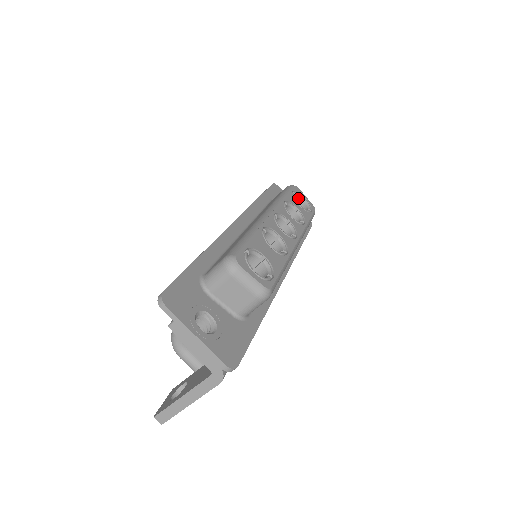
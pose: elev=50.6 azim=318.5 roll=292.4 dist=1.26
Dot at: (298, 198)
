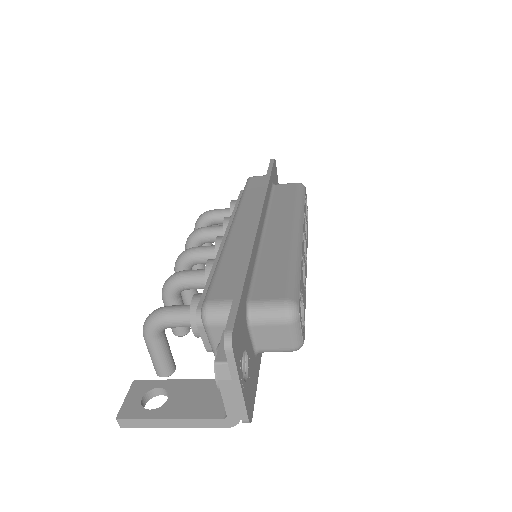
Dot at: occluded
